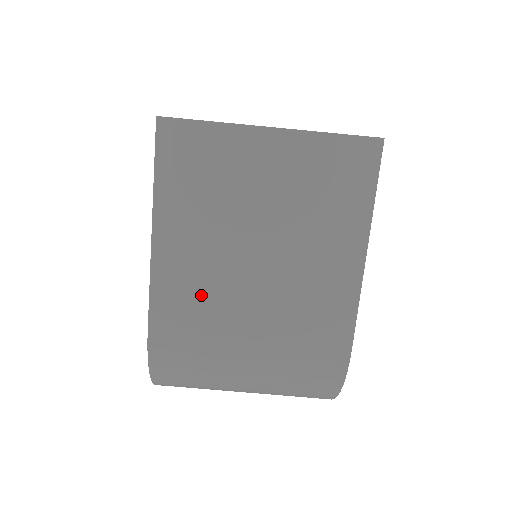
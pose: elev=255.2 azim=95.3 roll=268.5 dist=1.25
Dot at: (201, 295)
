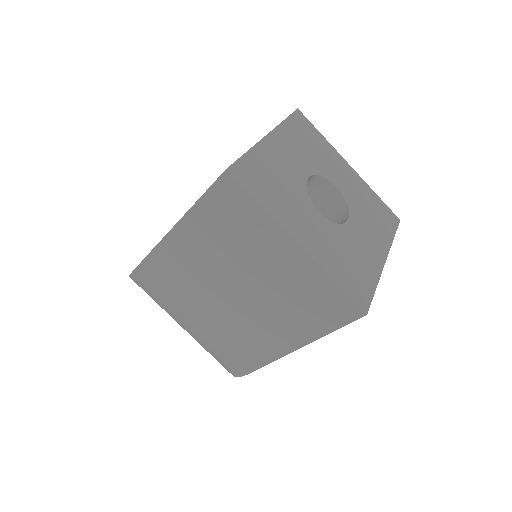
Dot at: (183, 278)
